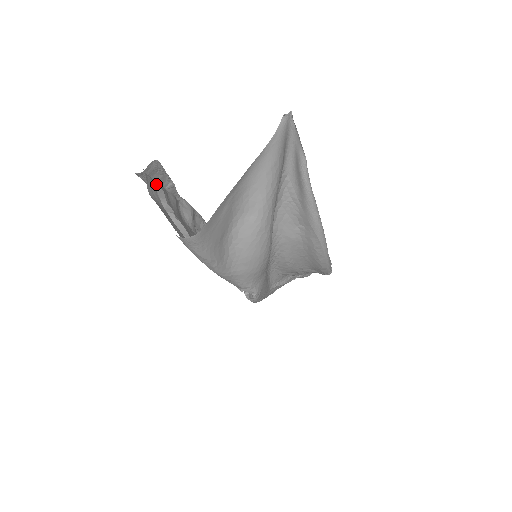
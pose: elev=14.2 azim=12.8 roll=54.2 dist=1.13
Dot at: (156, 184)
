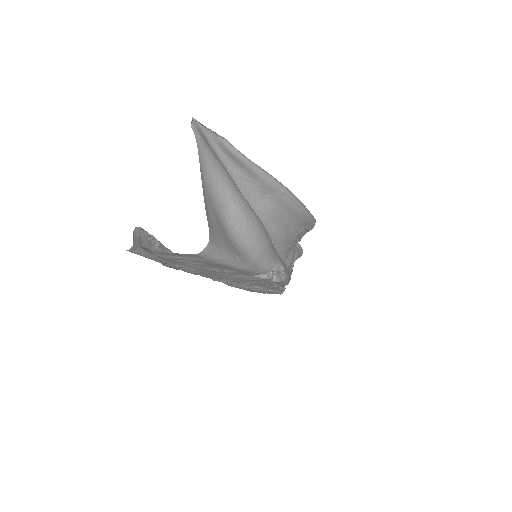
Dot at: (148, 249)
